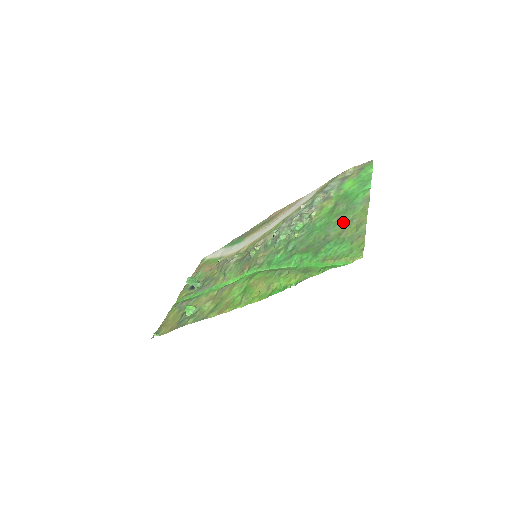
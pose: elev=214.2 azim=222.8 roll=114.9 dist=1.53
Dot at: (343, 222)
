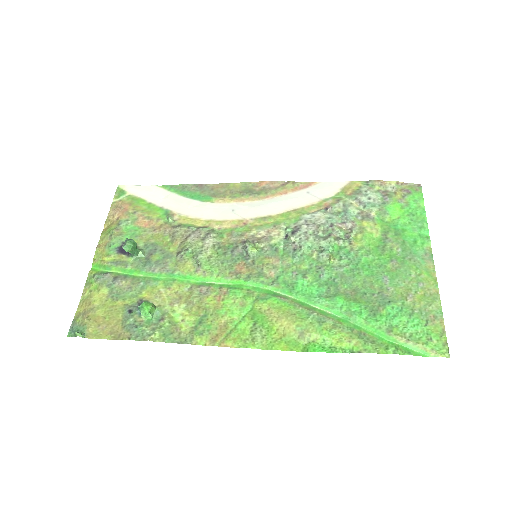
Dot at: (404, 278)
